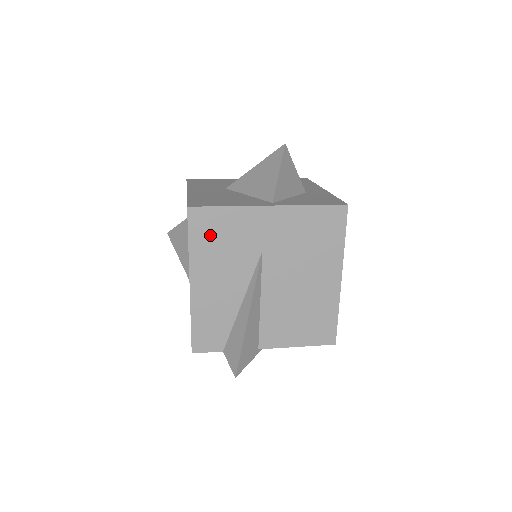
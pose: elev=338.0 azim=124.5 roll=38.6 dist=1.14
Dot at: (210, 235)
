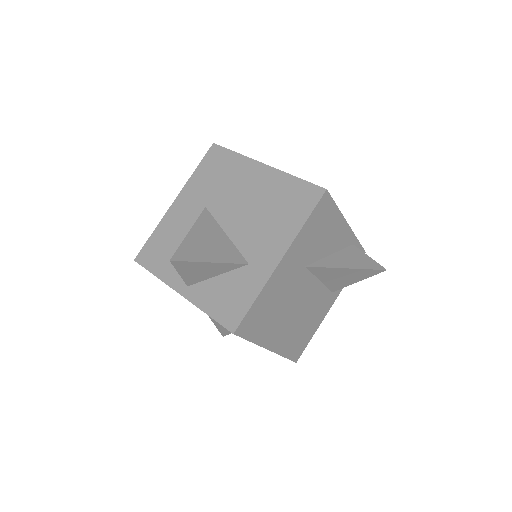
Dot at: occluded
